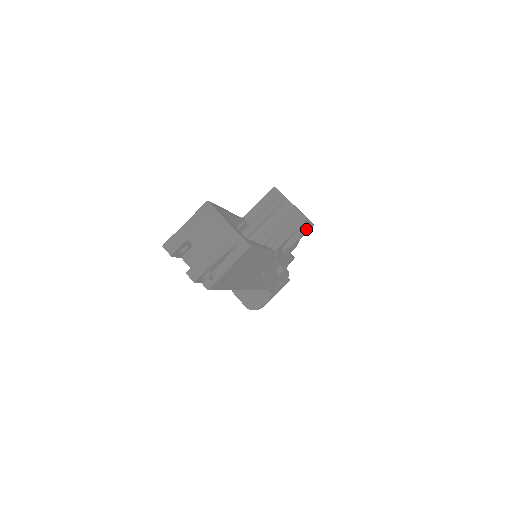
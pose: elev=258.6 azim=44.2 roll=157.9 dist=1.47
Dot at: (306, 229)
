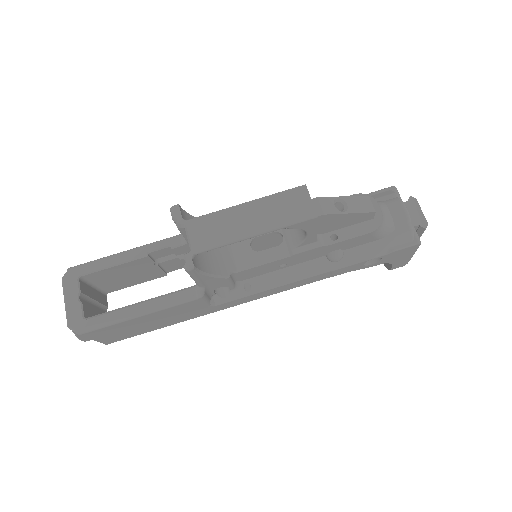
Dot at: (297, 228)
